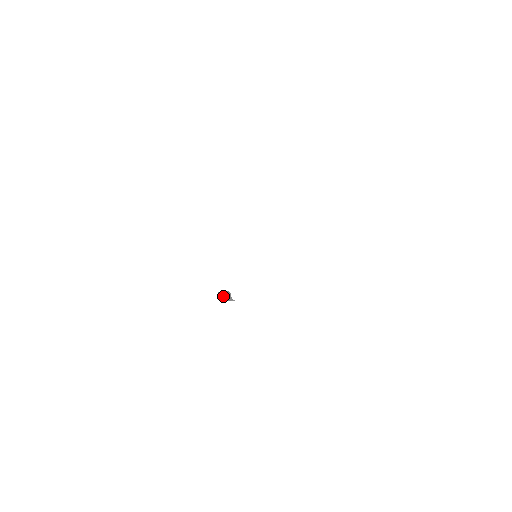
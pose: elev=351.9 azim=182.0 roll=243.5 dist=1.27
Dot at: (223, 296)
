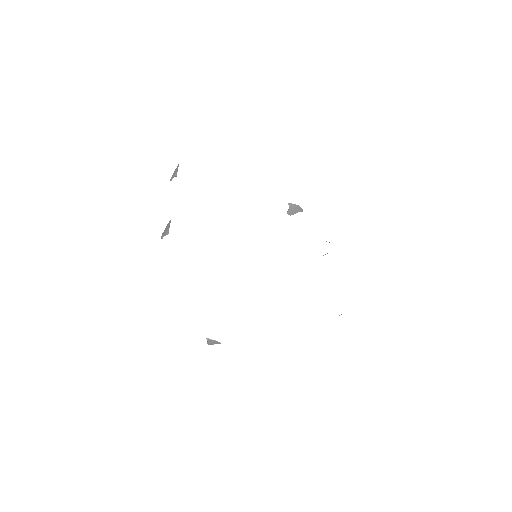
Dot at: (211, 340)
